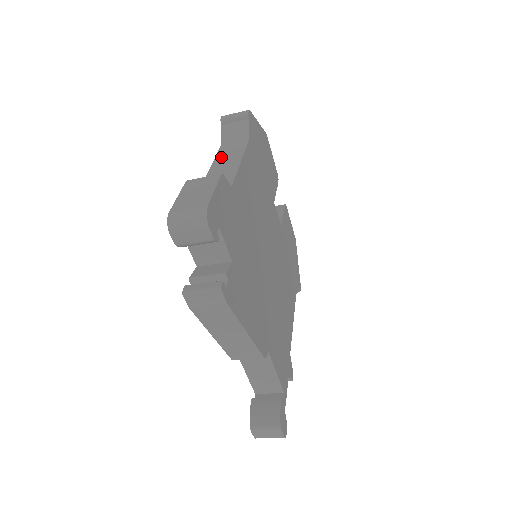
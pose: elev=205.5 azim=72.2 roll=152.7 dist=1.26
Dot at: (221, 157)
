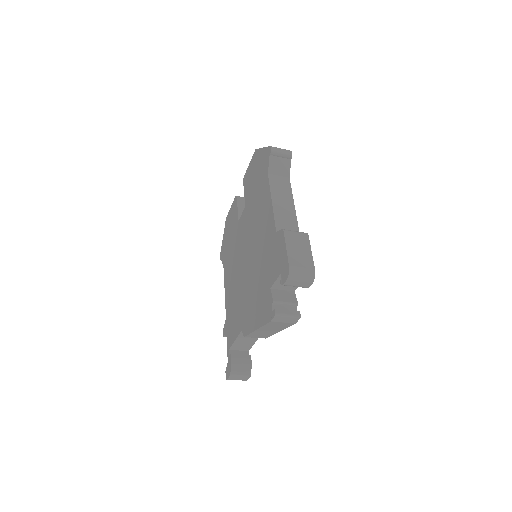
Dot at: (276, 192)
